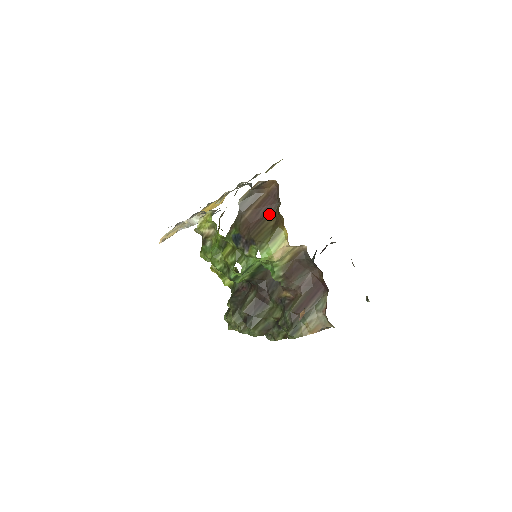
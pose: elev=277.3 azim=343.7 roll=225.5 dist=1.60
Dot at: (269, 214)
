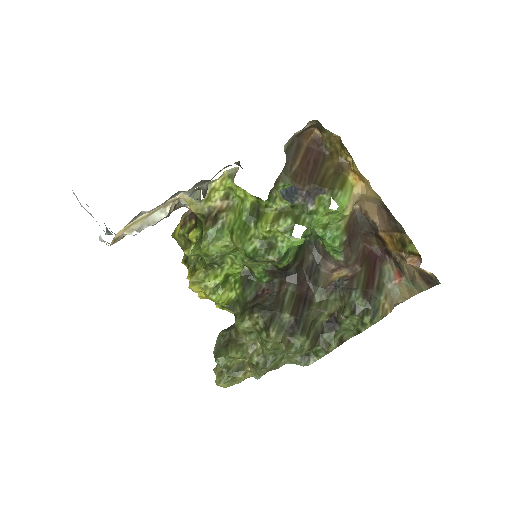
Dot at: (321, 164)
